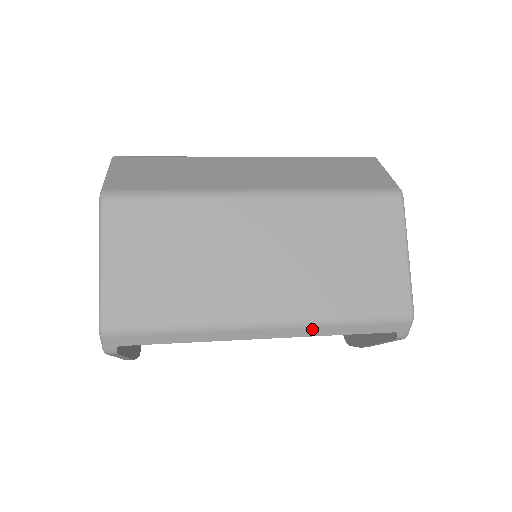
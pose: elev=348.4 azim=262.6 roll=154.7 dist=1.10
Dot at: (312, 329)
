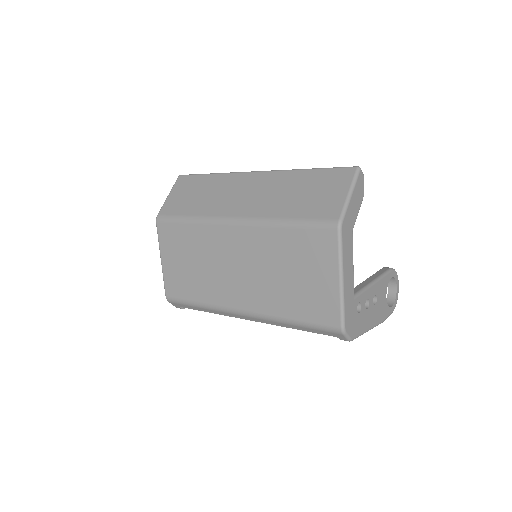
Dot at: (273, 322)
